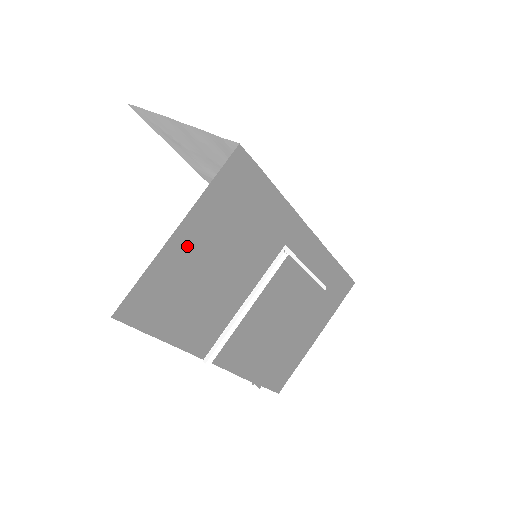
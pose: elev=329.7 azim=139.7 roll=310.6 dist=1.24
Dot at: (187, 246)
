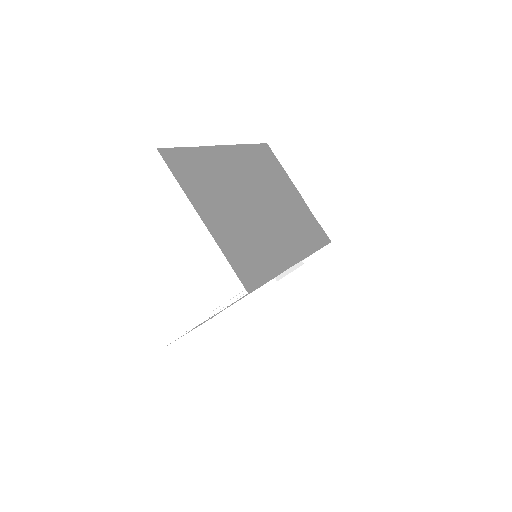
Dot at: occluded
